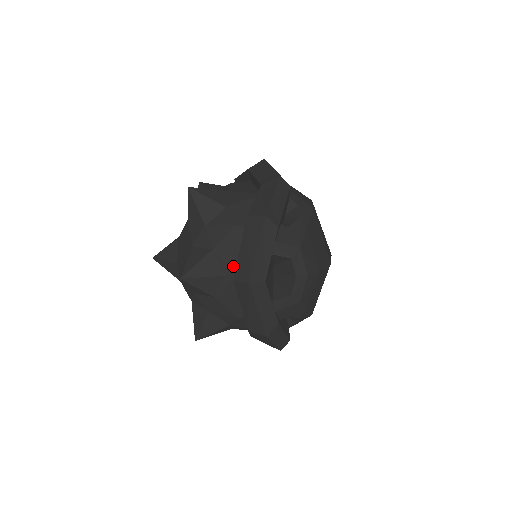
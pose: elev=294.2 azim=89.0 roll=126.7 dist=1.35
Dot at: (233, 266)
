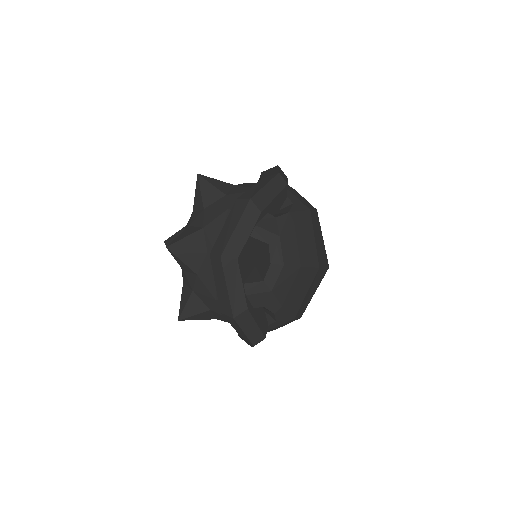
Dot at: occluded
